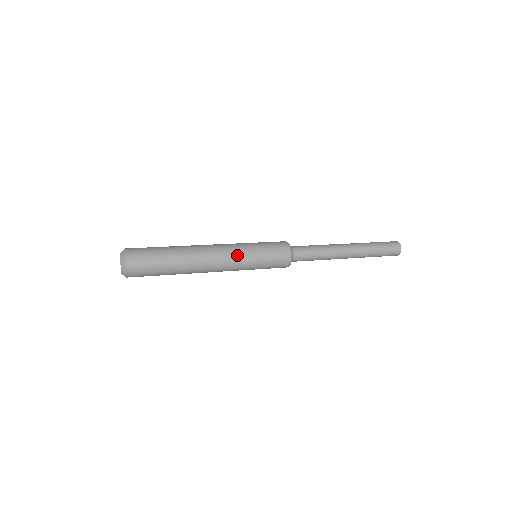
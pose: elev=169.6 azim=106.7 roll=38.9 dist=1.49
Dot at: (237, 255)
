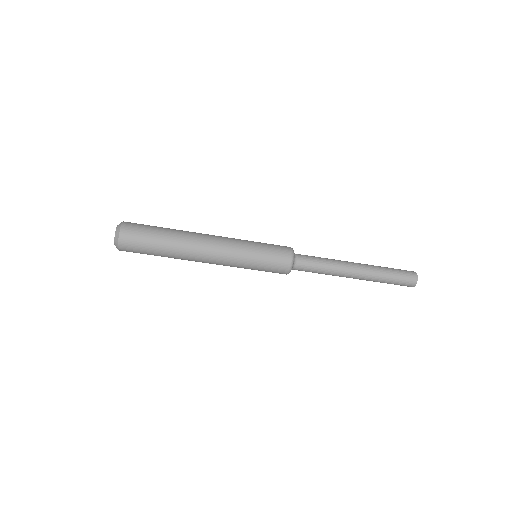
Dot at: (234, 251)
